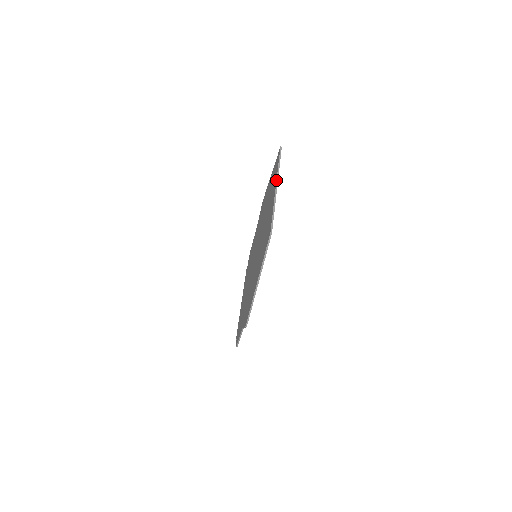
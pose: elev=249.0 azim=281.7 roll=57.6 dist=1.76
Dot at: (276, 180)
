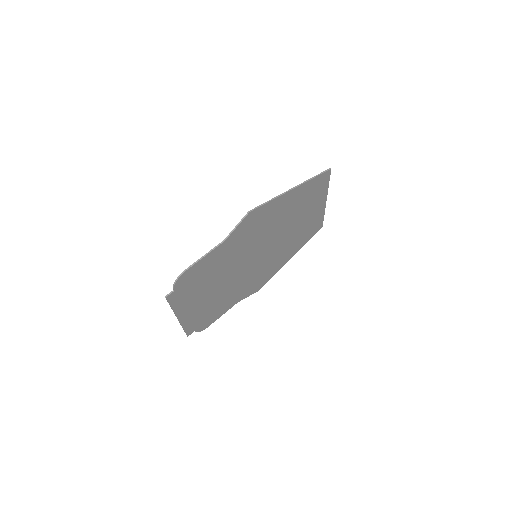
Dot at: (325, 203)
